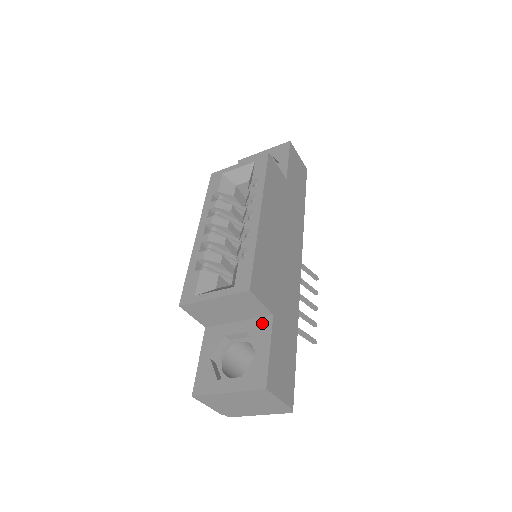
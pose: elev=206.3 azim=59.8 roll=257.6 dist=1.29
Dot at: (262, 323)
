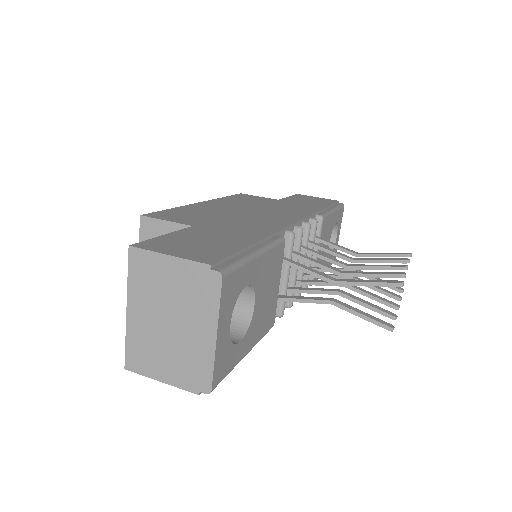
Dot at: occluded
